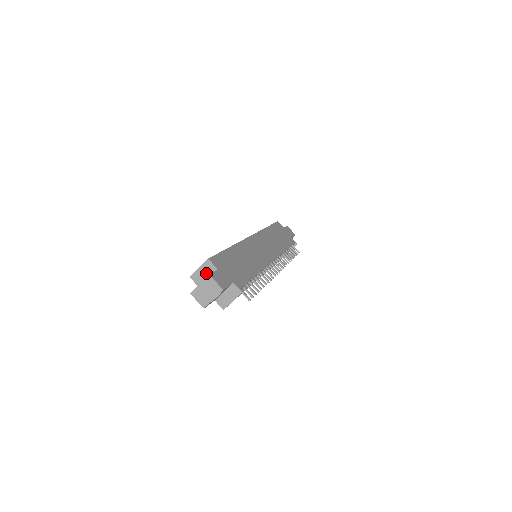
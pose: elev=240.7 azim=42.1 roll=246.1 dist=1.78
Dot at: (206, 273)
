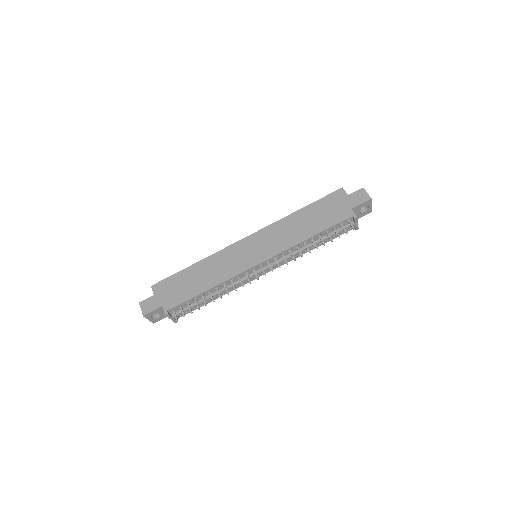
Dot at: occluded
